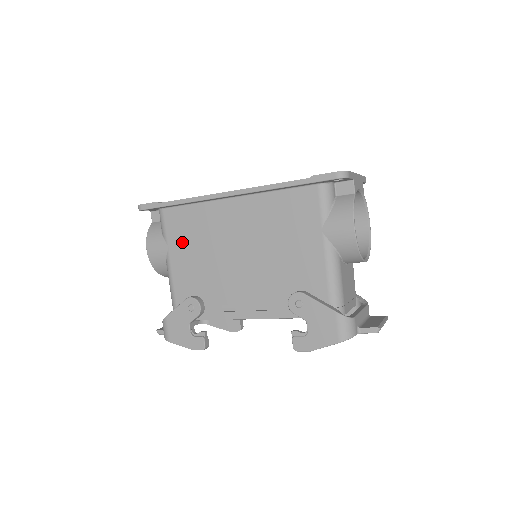
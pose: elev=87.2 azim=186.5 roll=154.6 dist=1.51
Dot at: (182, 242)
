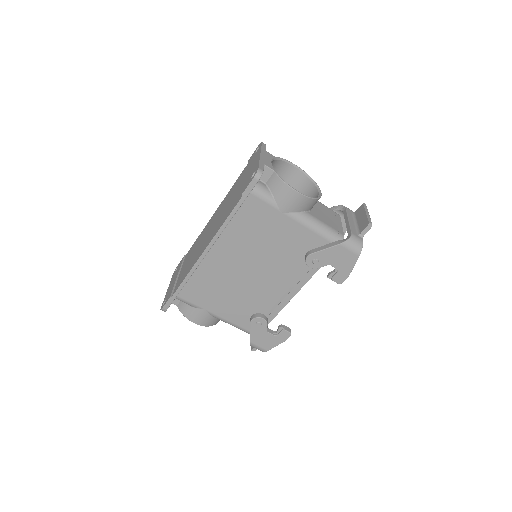
Dot at: (210, 299)
